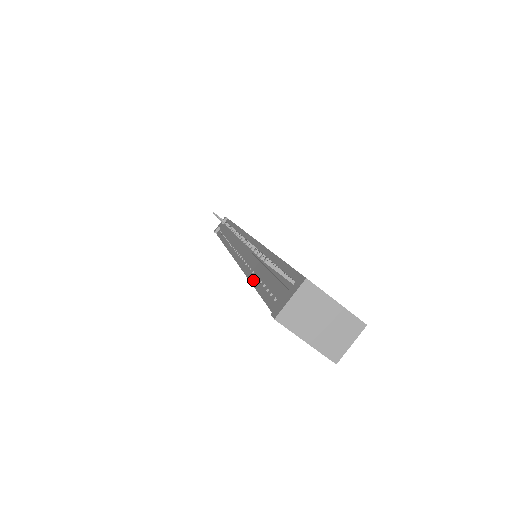
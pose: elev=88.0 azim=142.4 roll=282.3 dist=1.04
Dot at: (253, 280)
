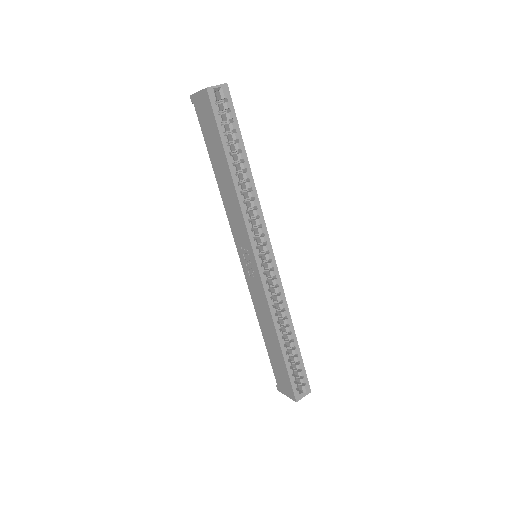
Dot at: (216, 173)
